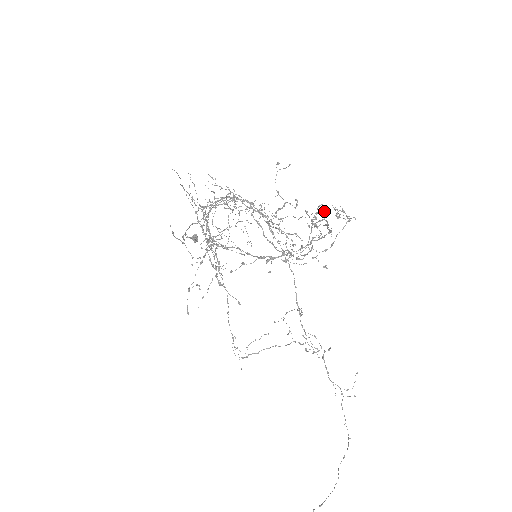
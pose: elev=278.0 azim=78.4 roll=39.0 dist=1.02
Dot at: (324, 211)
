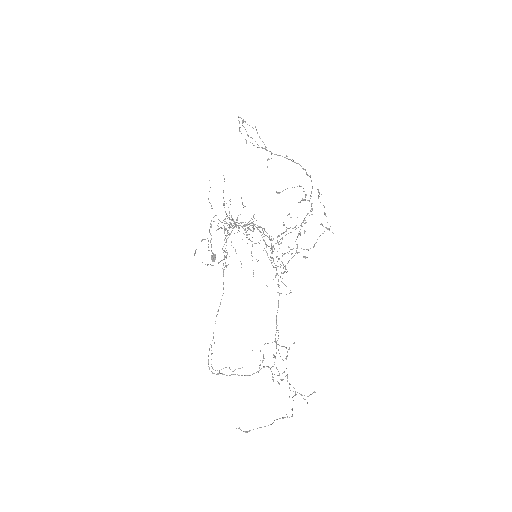
Dot at: occluded
